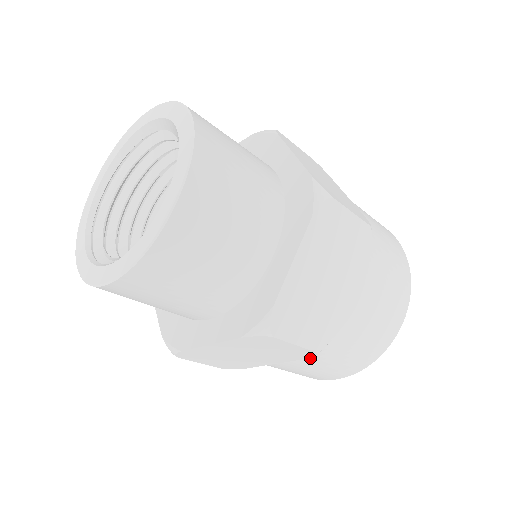
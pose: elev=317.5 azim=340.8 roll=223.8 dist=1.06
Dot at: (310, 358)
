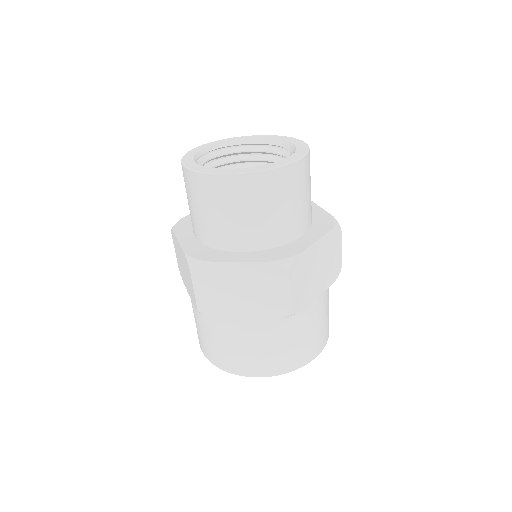
Dot at: (268, 329)
